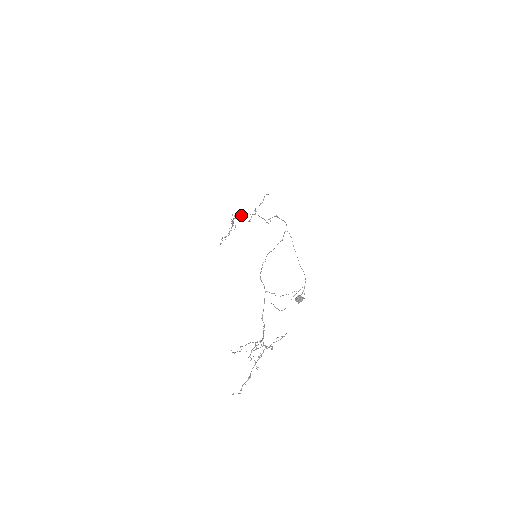
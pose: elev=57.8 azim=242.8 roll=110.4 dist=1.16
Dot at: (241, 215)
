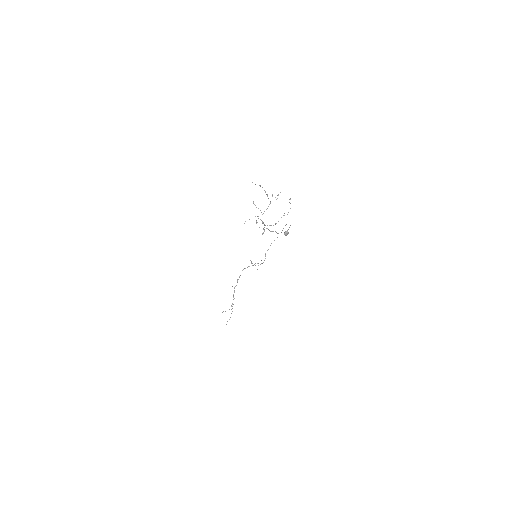
Dot at: (244, 268)
